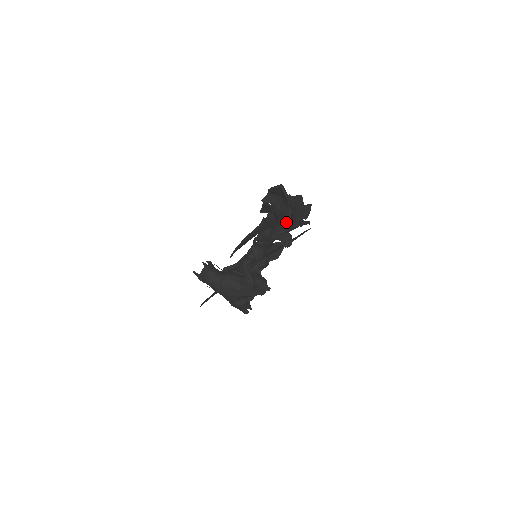
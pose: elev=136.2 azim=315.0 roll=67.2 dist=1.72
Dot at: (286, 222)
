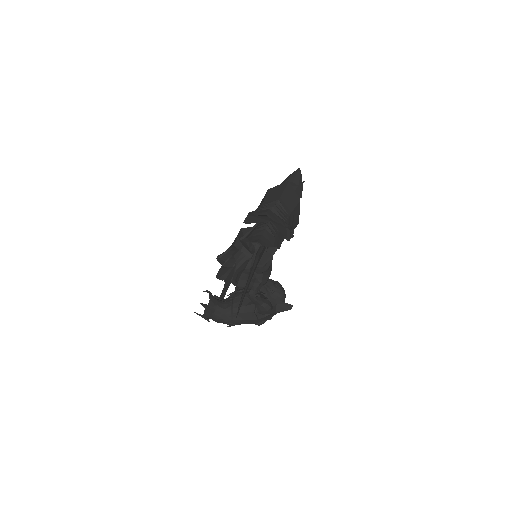
Dot at: occluded
